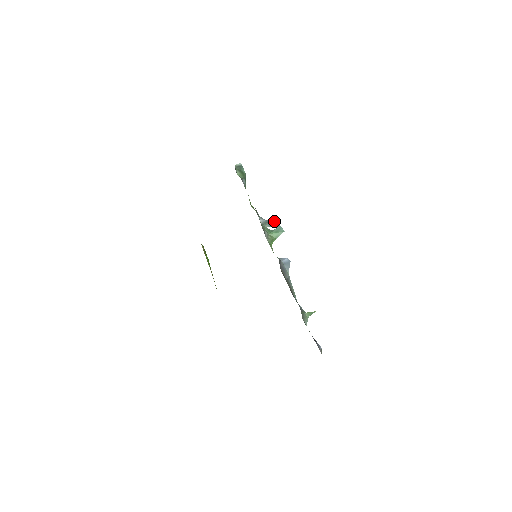
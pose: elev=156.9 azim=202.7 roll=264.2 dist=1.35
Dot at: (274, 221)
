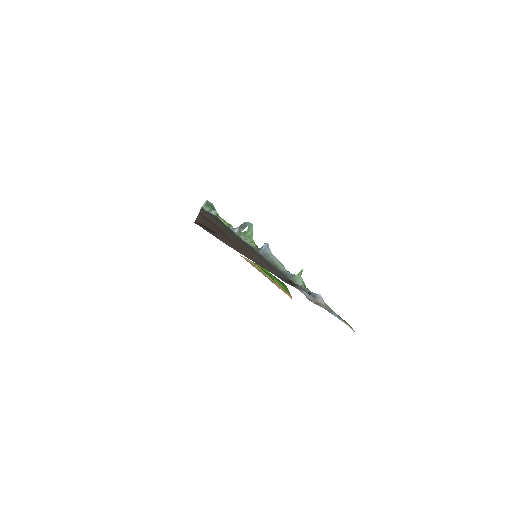
Dot at: (244, 223)
